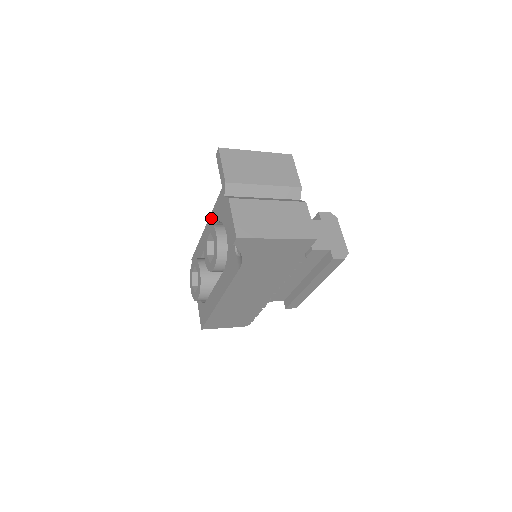
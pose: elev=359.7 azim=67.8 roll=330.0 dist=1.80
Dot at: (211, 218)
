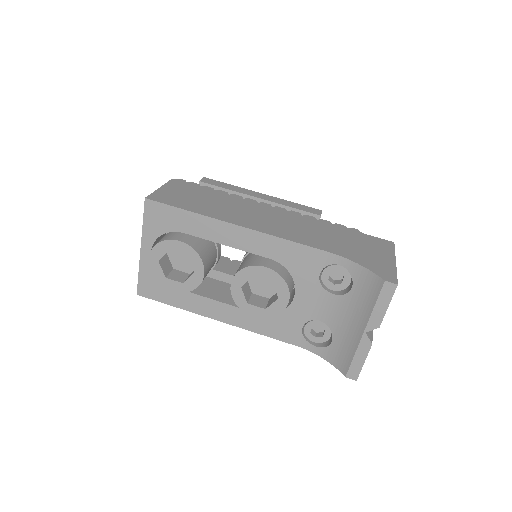
Dot at: (264, 239)
